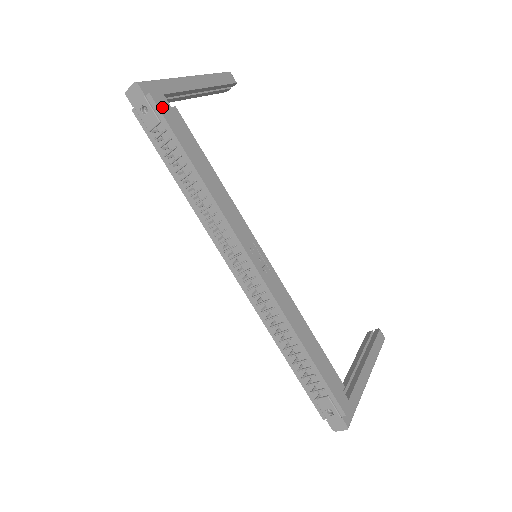
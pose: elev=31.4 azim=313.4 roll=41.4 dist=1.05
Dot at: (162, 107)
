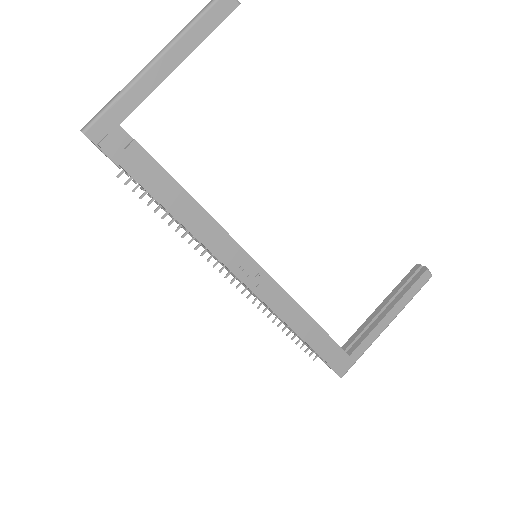
Dot at: (117, 154)
